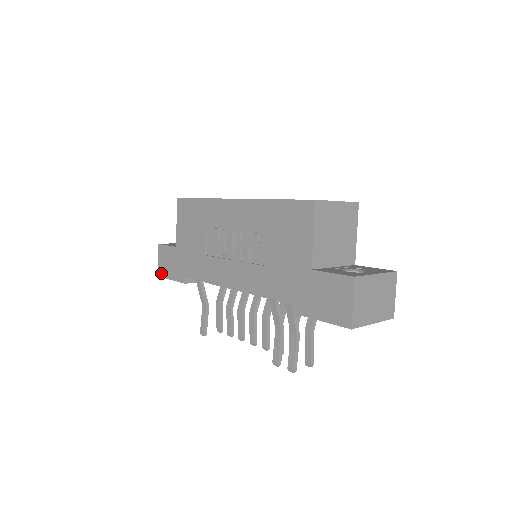
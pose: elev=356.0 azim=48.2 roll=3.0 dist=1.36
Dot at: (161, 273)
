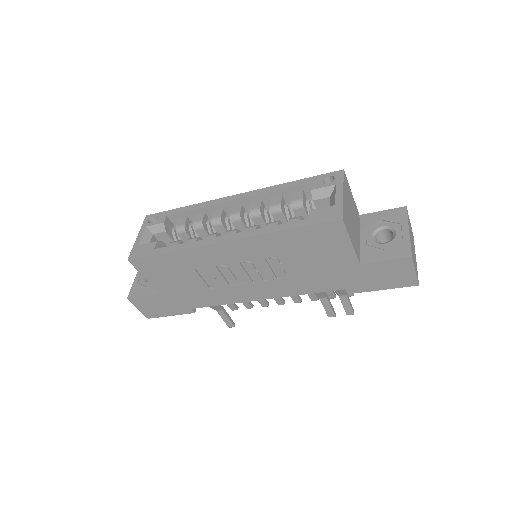
Dot at: (152, 316)
